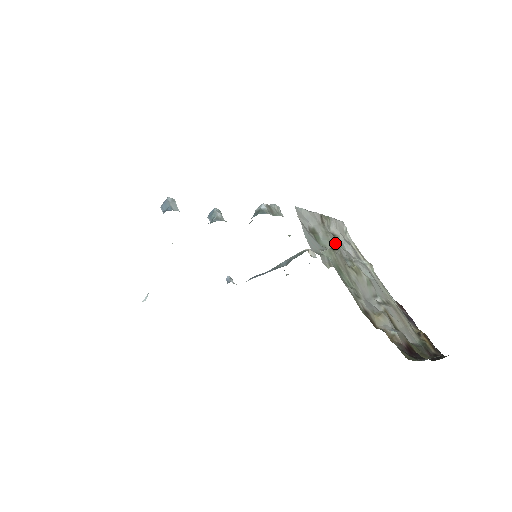
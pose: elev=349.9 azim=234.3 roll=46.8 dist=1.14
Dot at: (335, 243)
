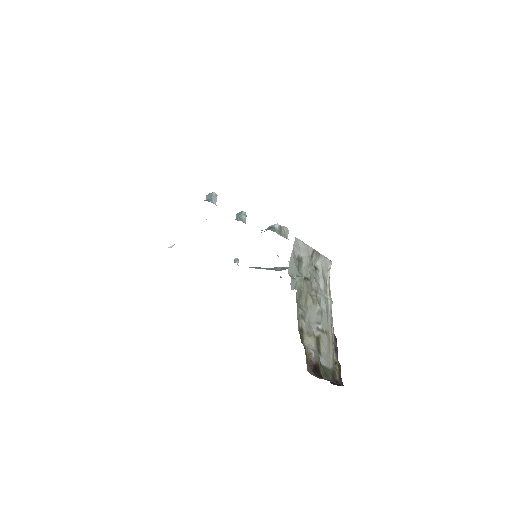
Dot at: (310, 275)
